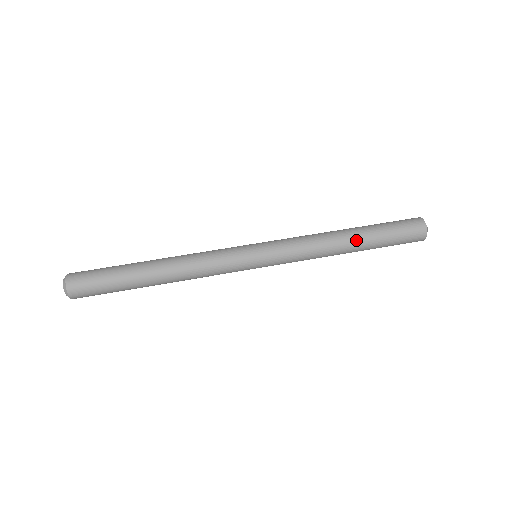
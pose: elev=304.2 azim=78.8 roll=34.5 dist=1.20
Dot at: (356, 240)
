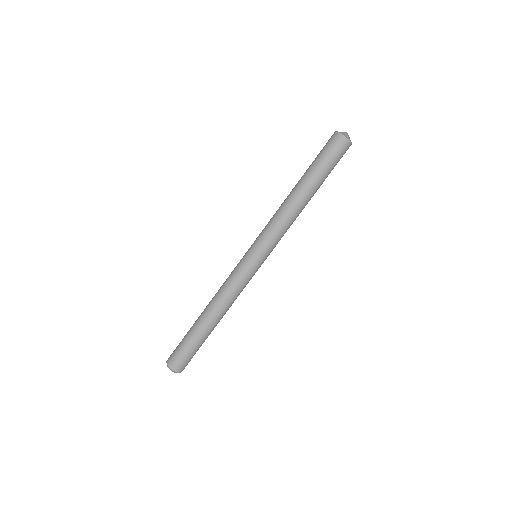
Dot at: (307, 191)
